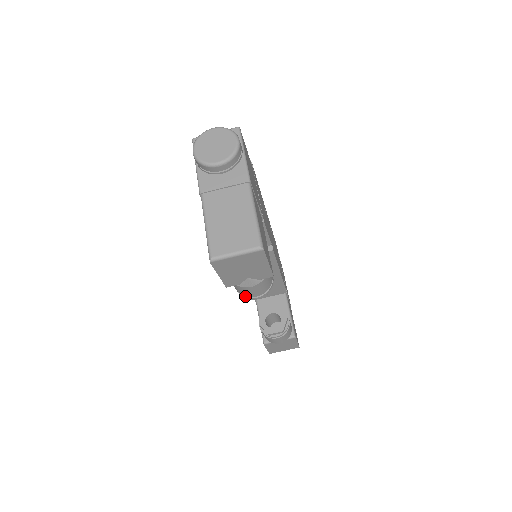
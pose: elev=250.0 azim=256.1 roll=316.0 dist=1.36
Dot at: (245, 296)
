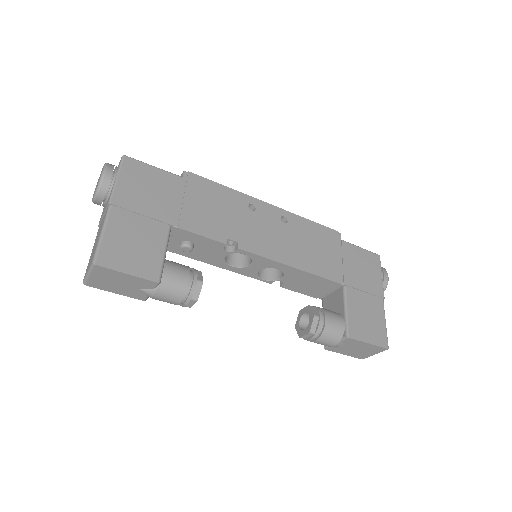
Dot at: (180, 305)
